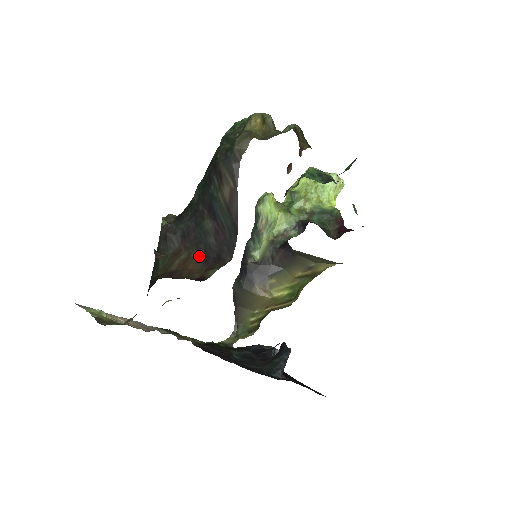
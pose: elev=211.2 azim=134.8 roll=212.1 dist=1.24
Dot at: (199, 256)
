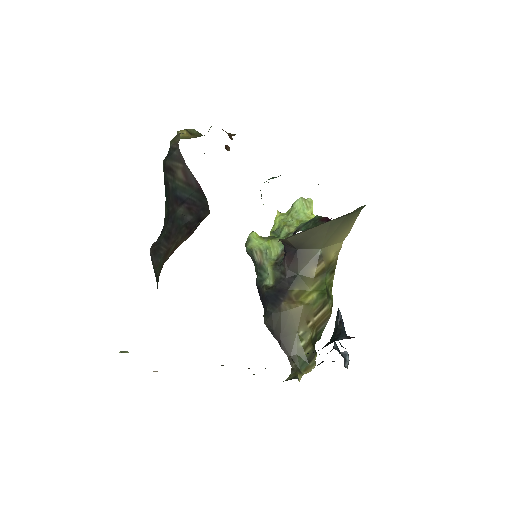
Dot at: (184, 235)
